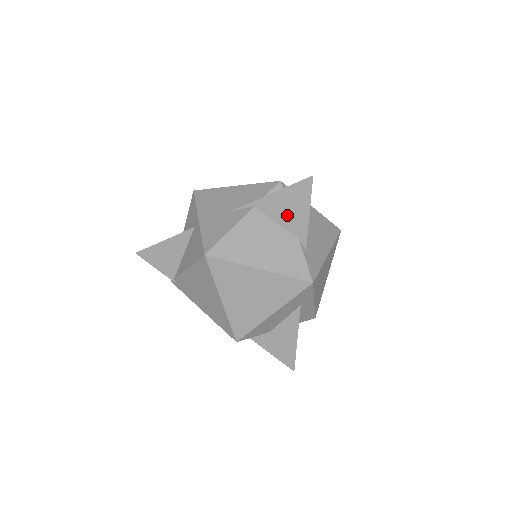
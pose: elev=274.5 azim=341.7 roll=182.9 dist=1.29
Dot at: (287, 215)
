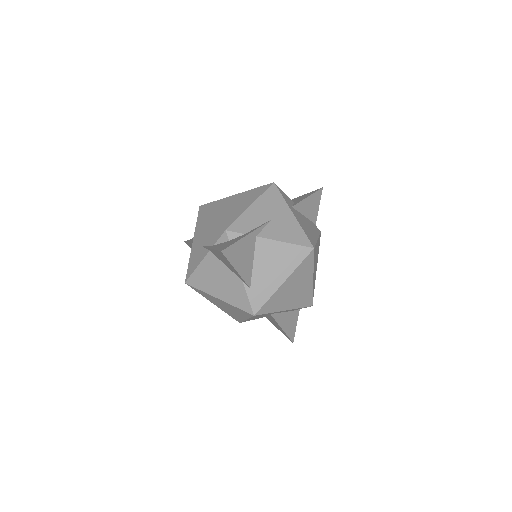
Dot at: (227, 265)
